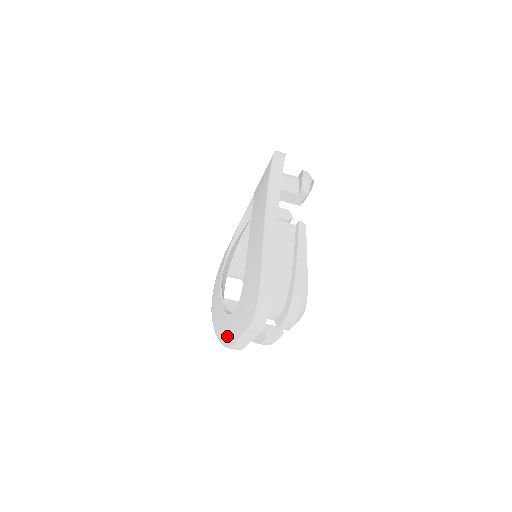
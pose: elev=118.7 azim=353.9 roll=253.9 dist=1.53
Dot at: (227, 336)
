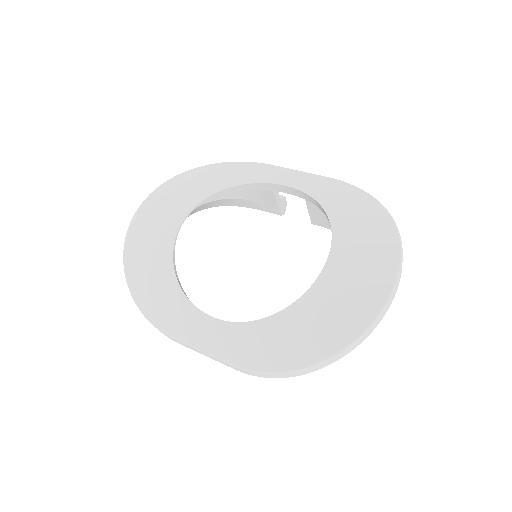
Dot at: (164, 315)
